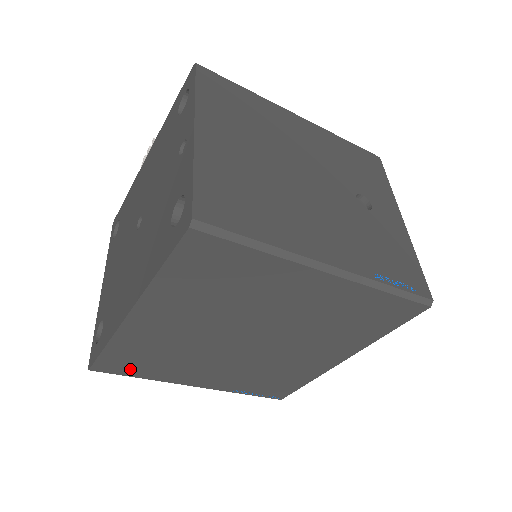
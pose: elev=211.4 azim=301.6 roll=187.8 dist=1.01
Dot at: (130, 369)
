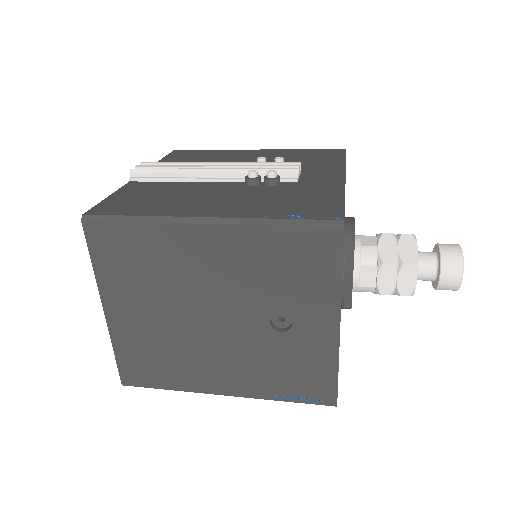
Dot at: occluded
